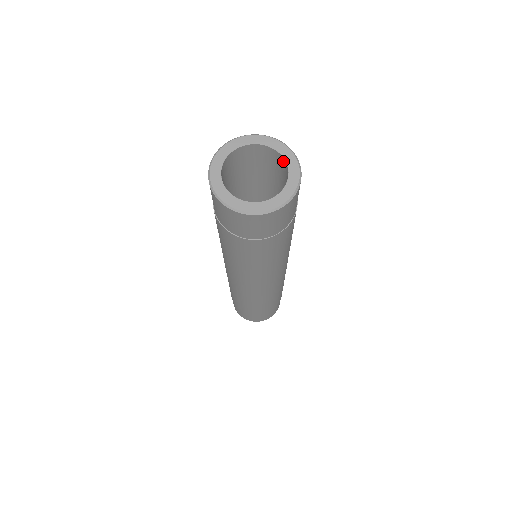
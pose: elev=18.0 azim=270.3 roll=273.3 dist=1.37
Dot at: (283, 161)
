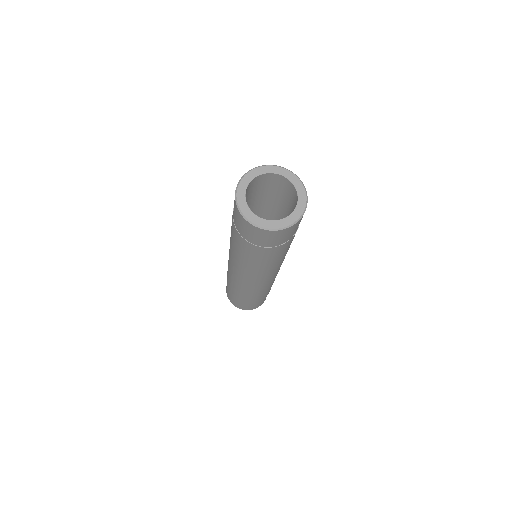
Dot at: (294, 189)
